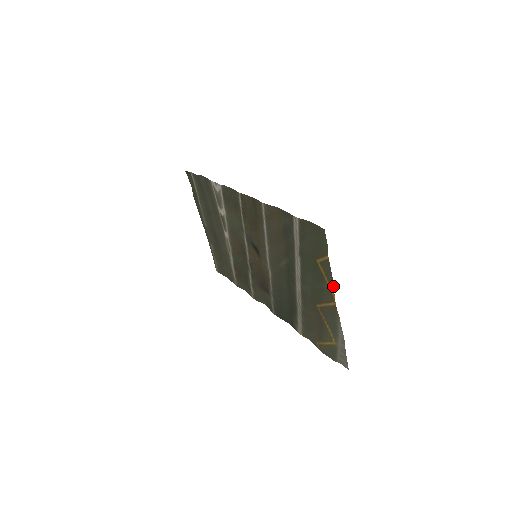
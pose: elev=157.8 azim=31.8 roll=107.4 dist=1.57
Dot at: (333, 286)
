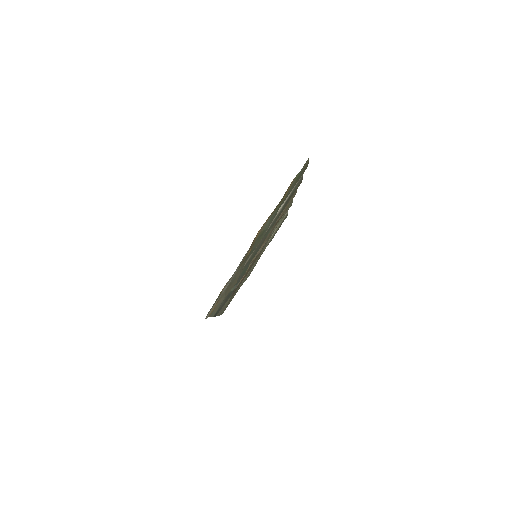
Dot at: occluded
